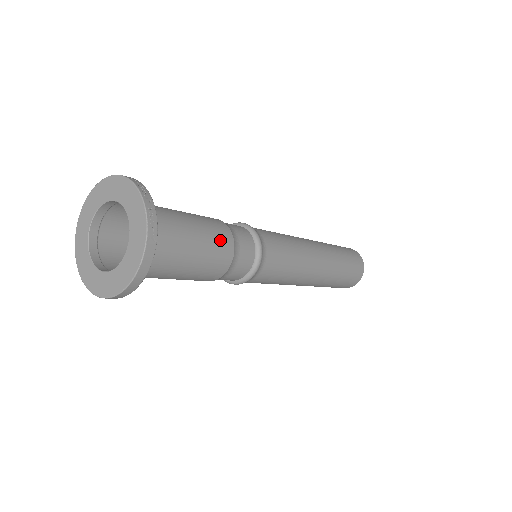
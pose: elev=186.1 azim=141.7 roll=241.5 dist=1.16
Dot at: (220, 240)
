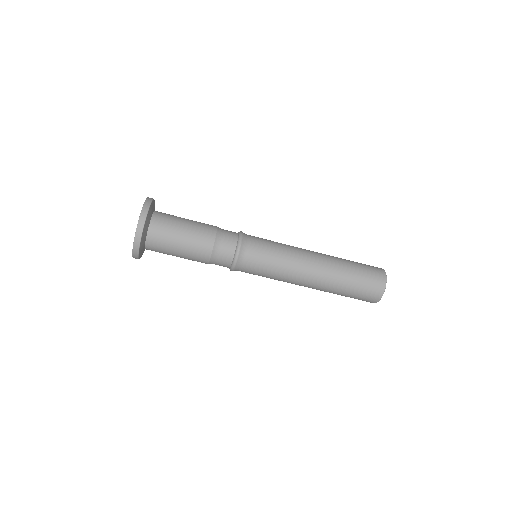
Dot at: occluded
